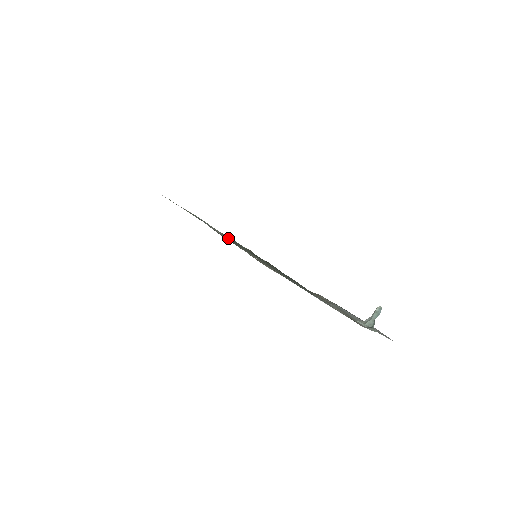
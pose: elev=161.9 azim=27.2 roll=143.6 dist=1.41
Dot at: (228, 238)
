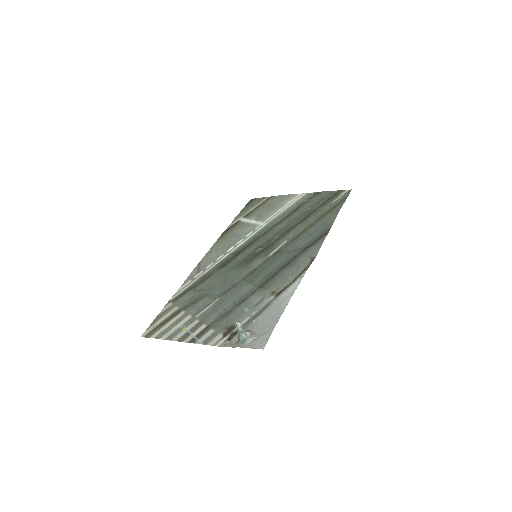
Dot at: (230, 256)
